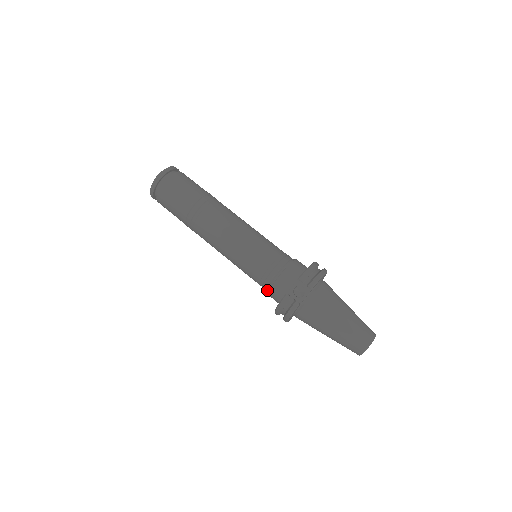
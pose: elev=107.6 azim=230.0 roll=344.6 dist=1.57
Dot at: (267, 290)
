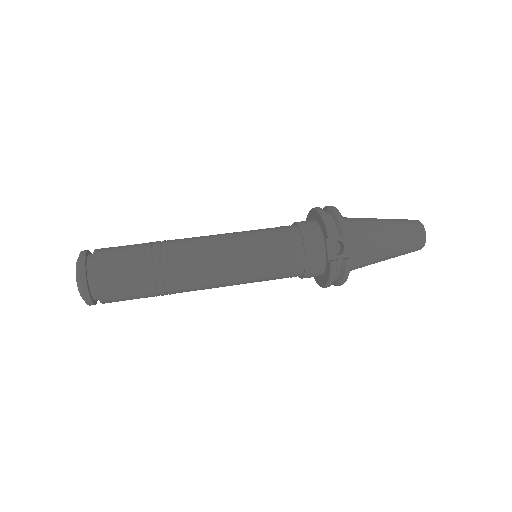
Dot at: occluded
